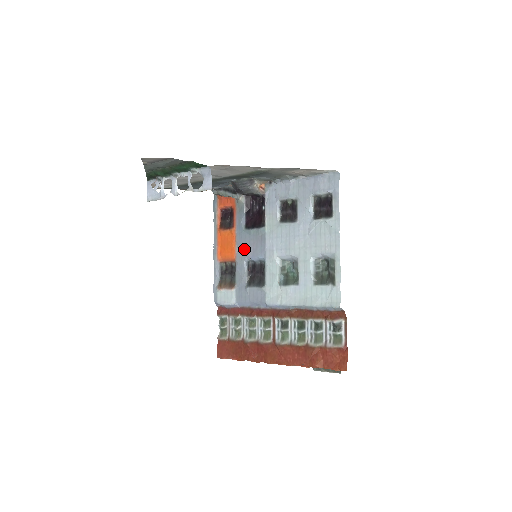
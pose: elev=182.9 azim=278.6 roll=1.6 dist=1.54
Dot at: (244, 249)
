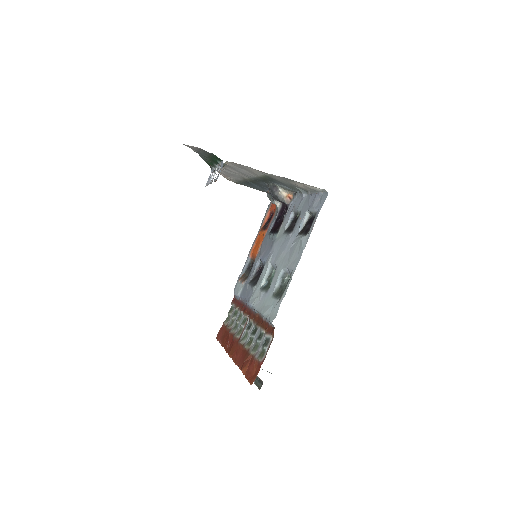
Dot at: (262, 250)
